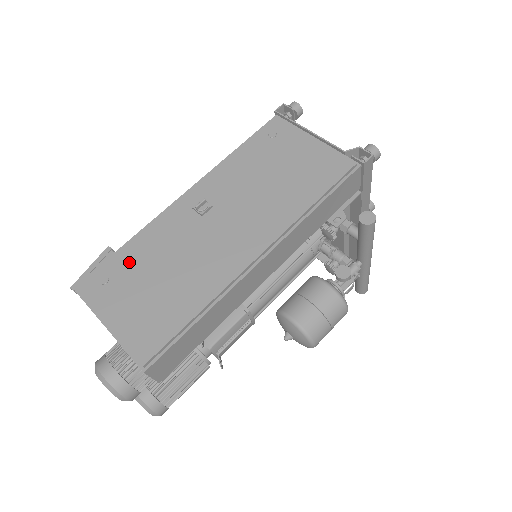
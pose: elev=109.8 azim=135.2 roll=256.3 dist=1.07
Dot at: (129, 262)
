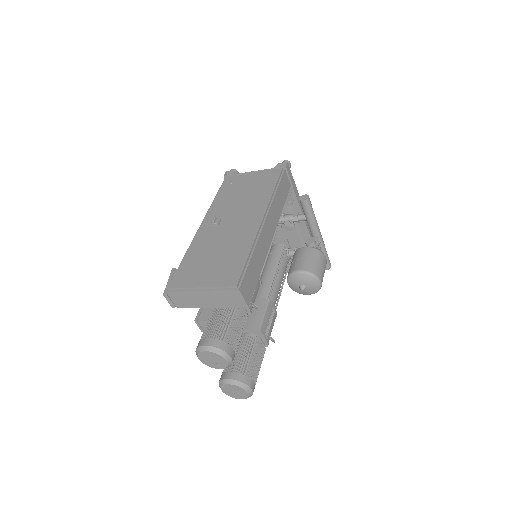
Dot at: (192, 262)
